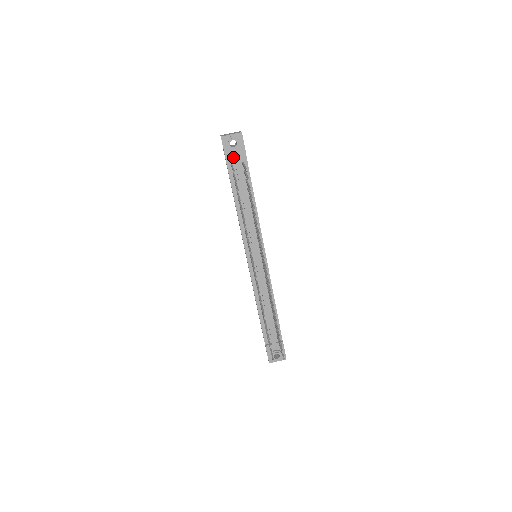
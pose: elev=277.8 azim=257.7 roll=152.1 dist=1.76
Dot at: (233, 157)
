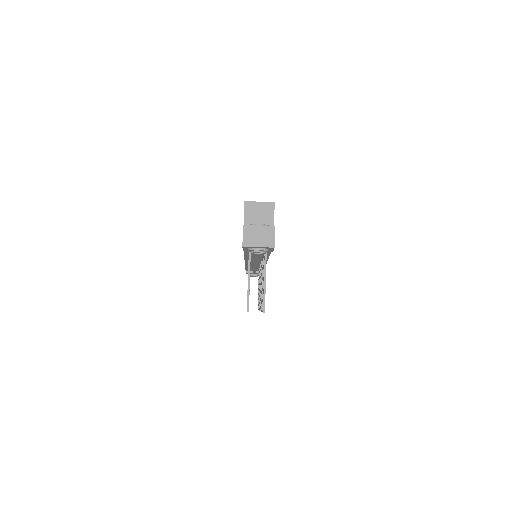
Dot at: occluded
